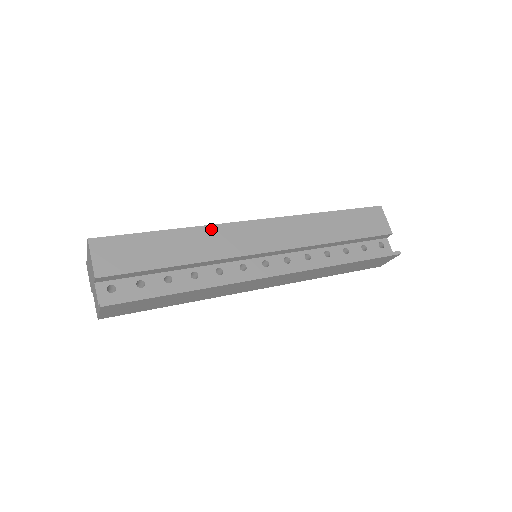
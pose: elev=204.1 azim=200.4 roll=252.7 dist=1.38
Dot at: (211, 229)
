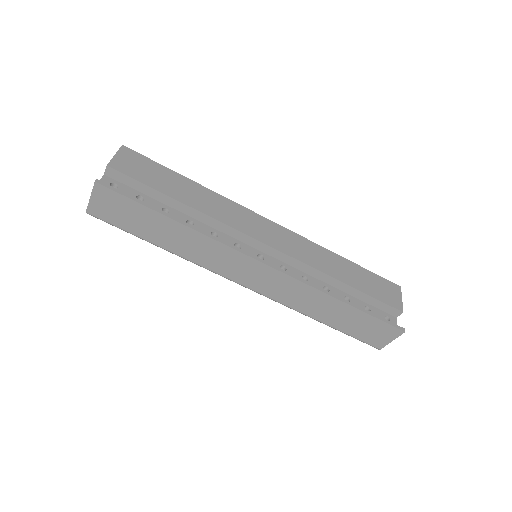
Dot at: (227, 201)
